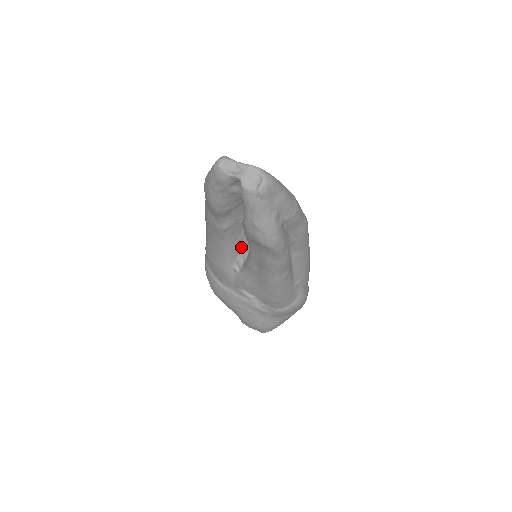
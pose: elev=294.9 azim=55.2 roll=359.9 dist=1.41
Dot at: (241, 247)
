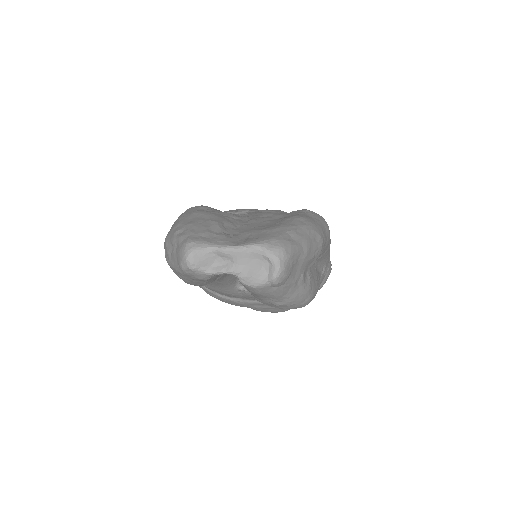
Dot at: occluded
